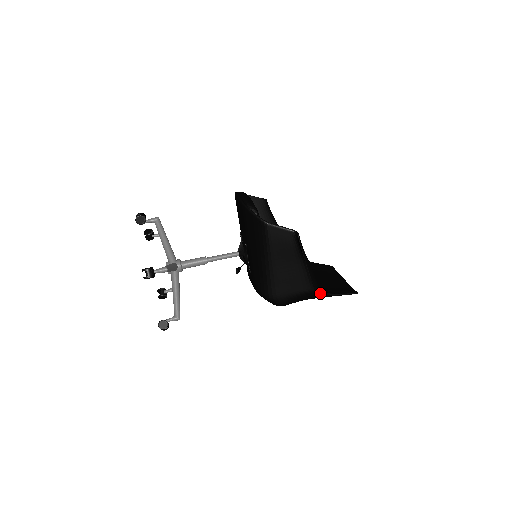
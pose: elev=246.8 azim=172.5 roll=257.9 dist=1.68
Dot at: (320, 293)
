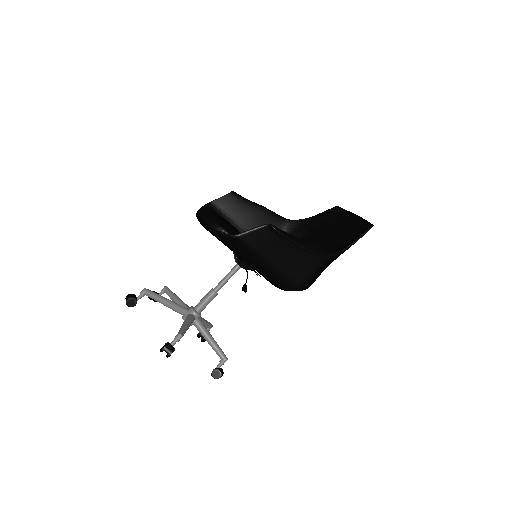
Dot at: (335, 256)
